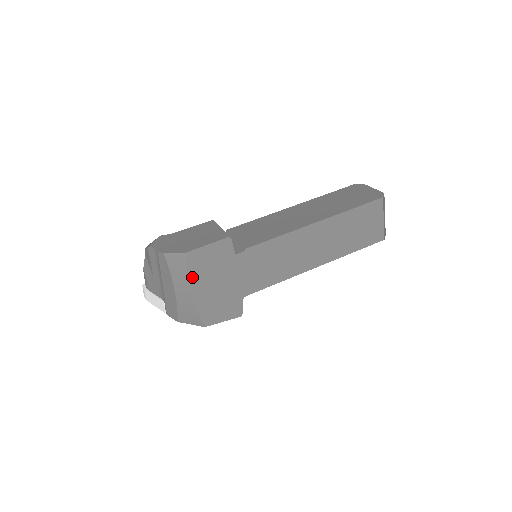
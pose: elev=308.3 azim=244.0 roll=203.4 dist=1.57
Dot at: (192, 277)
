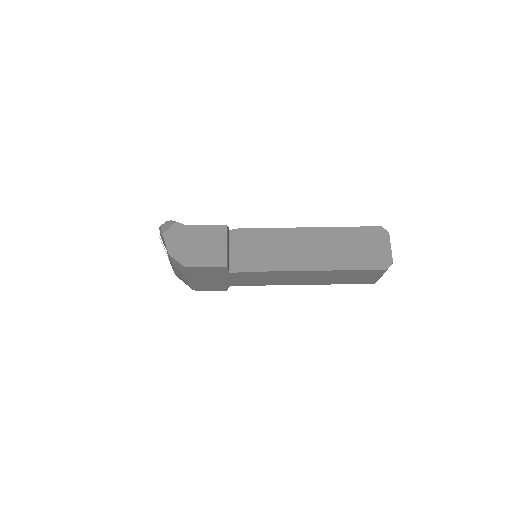
Dot at: (188, 275)
